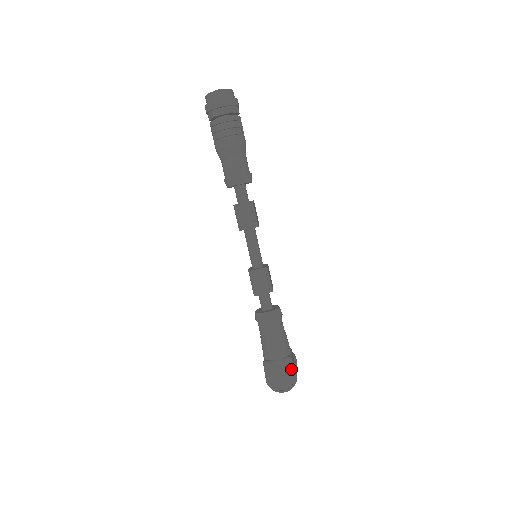
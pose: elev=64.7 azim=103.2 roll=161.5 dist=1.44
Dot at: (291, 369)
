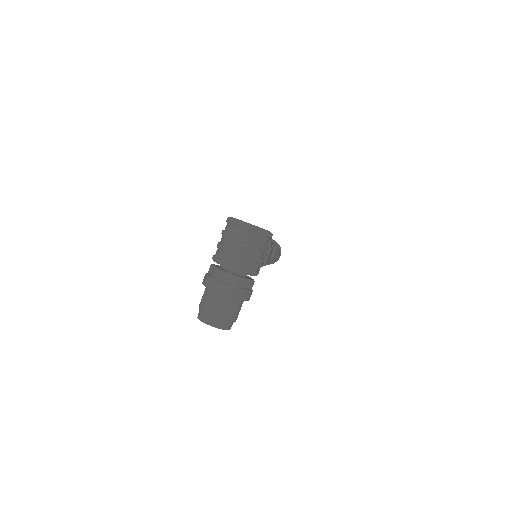
Dot at: occluded
